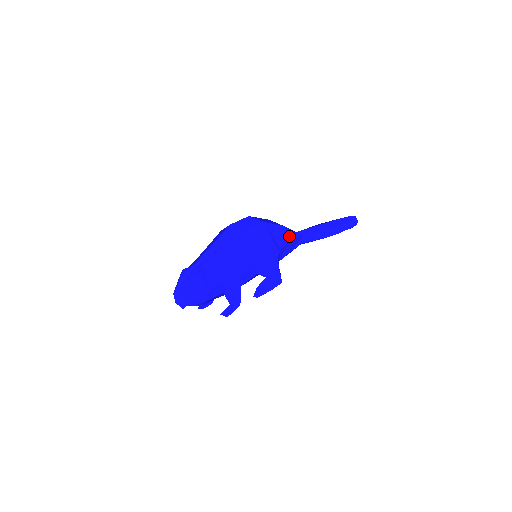
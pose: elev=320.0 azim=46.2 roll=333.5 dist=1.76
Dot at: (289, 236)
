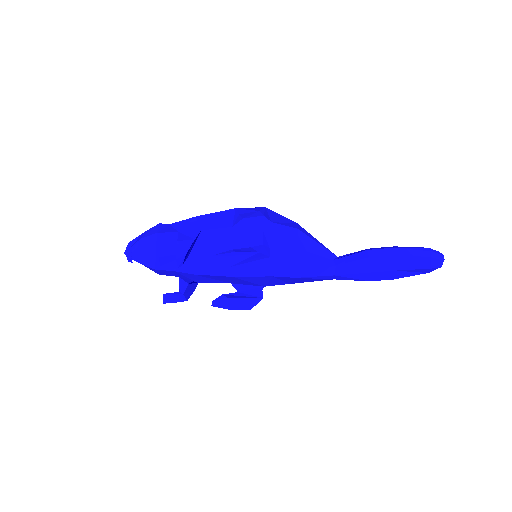
Dot at: (299, 228)
